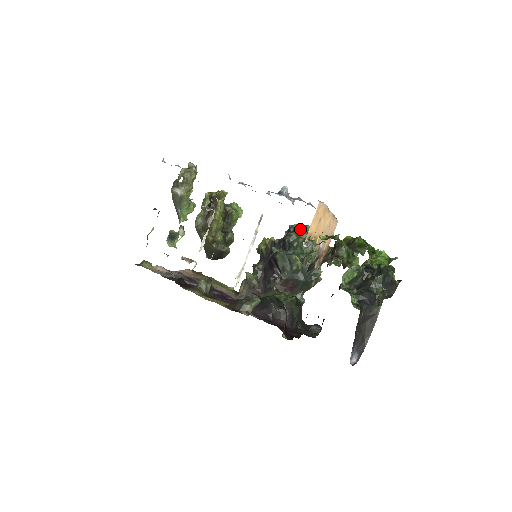
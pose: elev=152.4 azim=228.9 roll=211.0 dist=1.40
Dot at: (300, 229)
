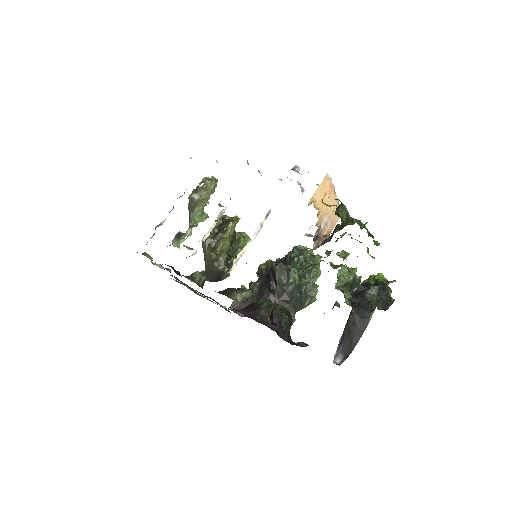
Dot at: (303, 248)
